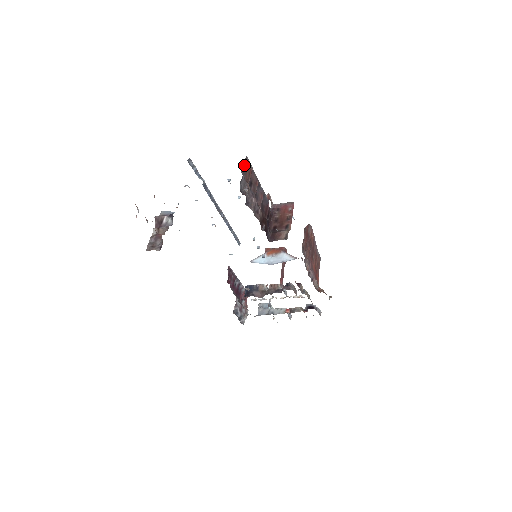
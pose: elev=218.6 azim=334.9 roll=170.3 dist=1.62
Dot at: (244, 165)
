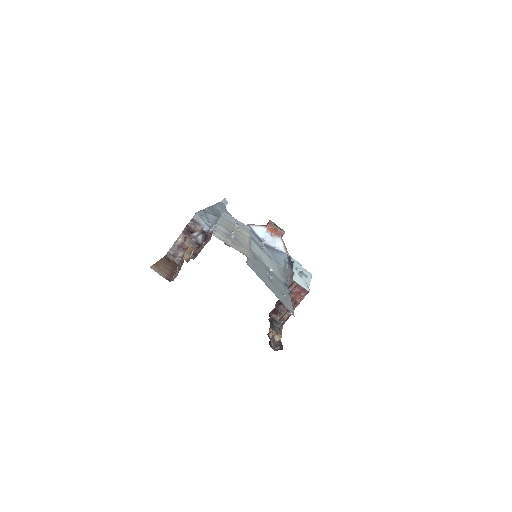
Dot at: occluded
